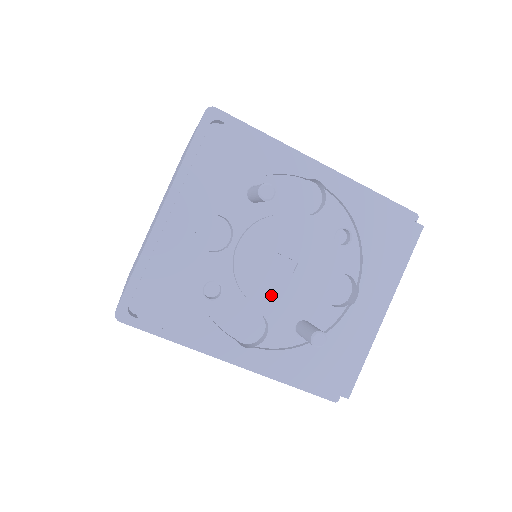
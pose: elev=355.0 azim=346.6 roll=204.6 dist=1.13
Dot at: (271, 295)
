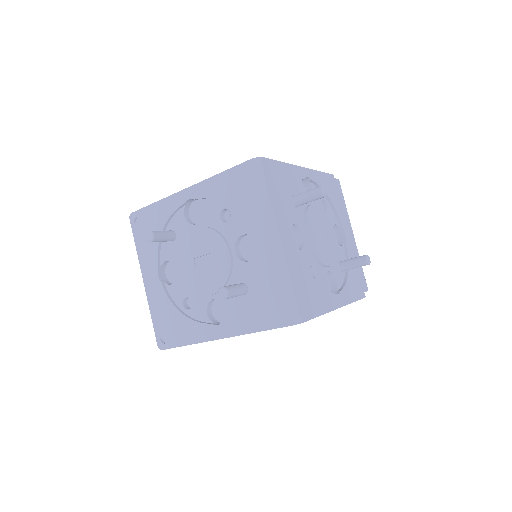
Dot at: (210, 284)
